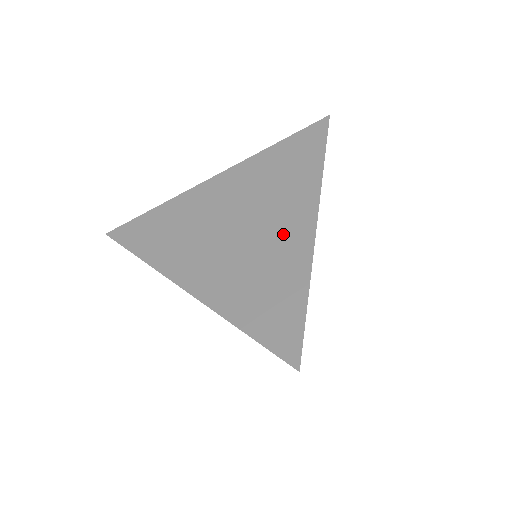
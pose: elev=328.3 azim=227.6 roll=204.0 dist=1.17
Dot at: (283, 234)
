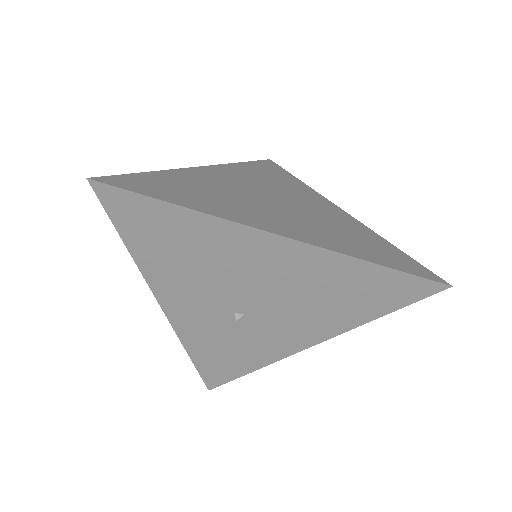
Dot at: (324, 210)
